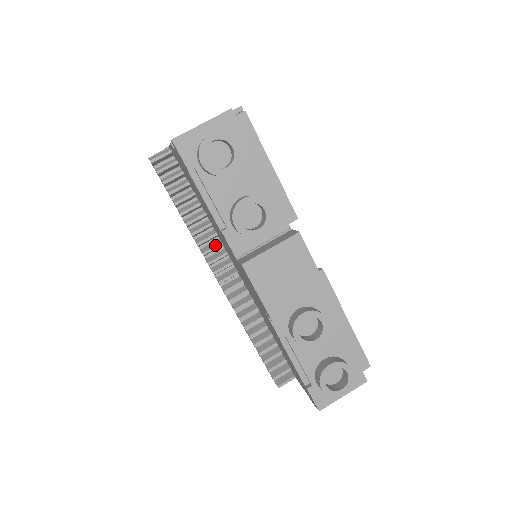
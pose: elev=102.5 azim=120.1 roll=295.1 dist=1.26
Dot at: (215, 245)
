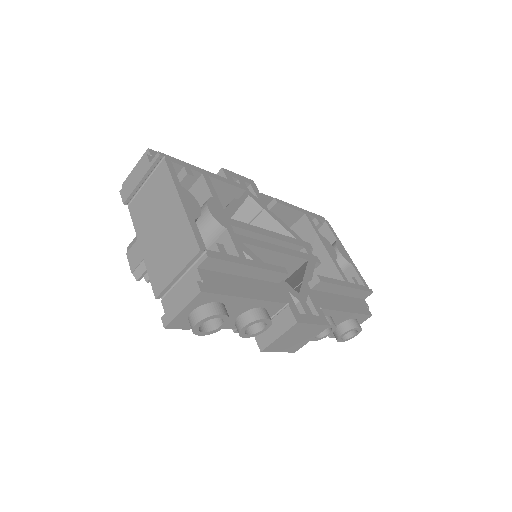
Dot at: occluded
